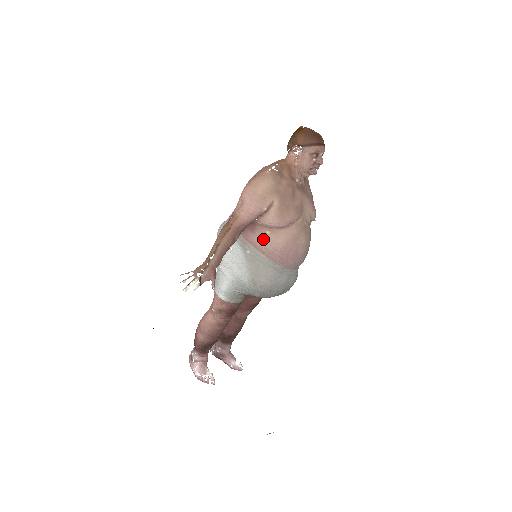
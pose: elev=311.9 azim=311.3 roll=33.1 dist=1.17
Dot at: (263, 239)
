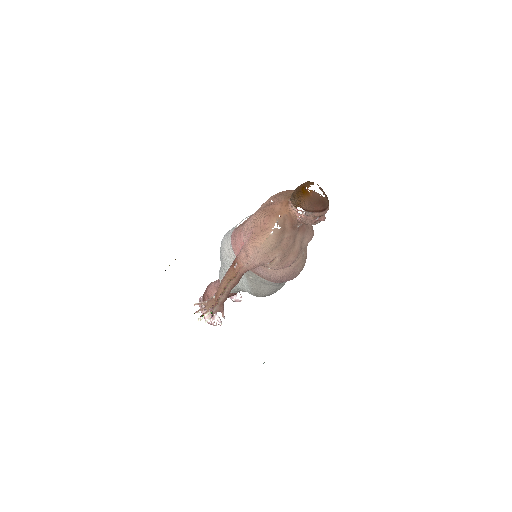
Dot at: (264, 272)
